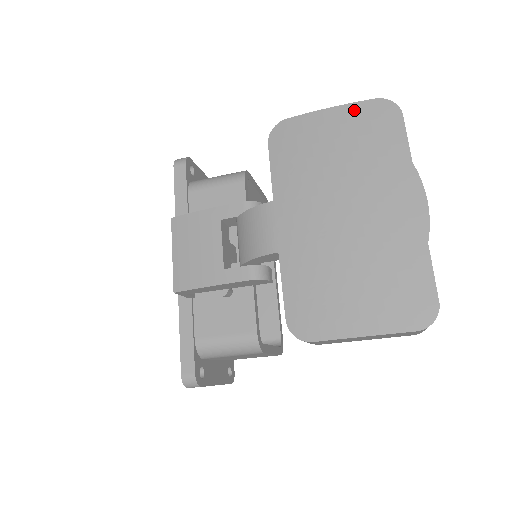
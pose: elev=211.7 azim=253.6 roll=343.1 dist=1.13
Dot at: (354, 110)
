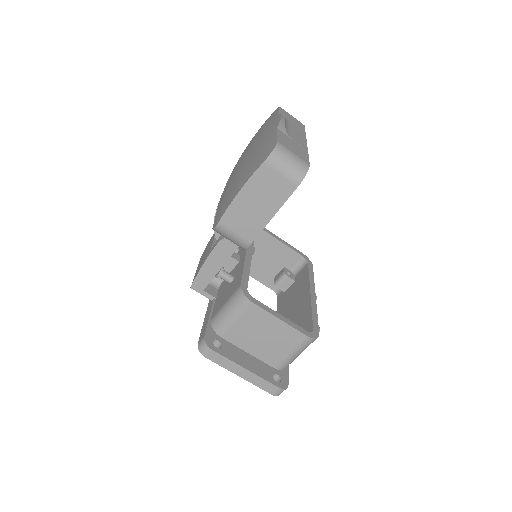
Dot at: occluded
